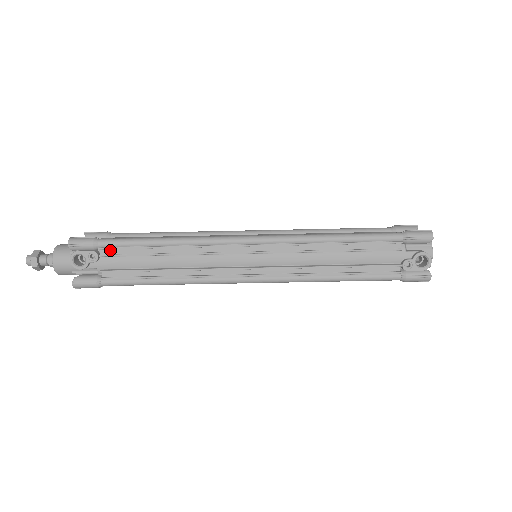
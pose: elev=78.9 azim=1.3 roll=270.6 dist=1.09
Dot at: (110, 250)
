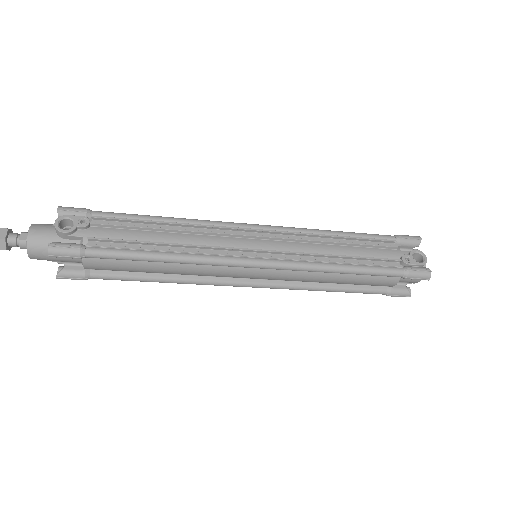
Dot at: (103, 222)
